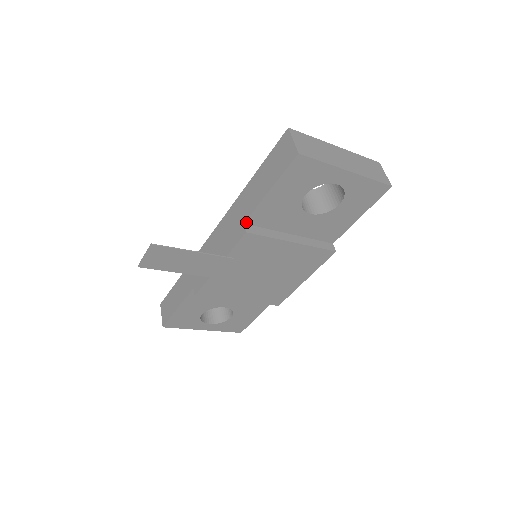
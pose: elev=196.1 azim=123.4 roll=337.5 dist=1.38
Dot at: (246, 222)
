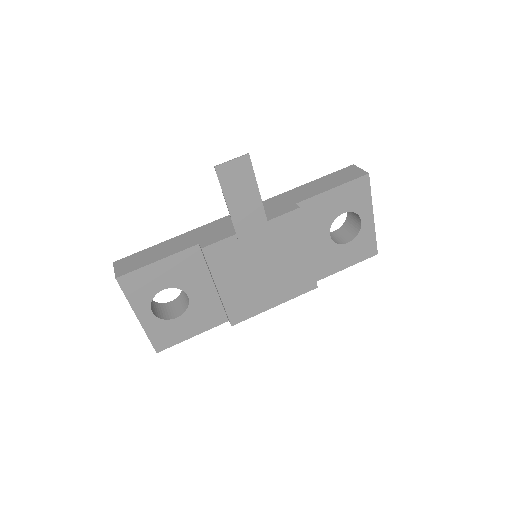
Dot at: (298, 204)
